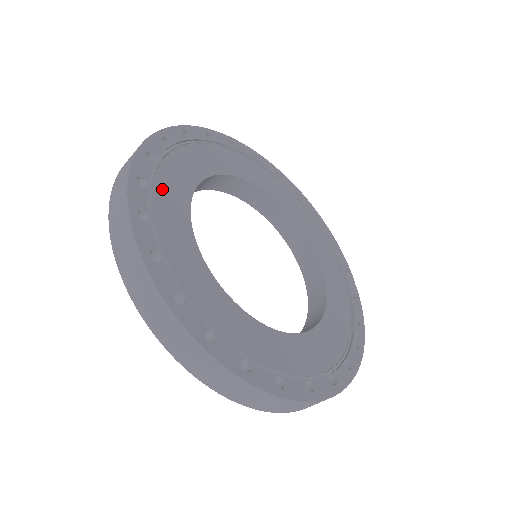
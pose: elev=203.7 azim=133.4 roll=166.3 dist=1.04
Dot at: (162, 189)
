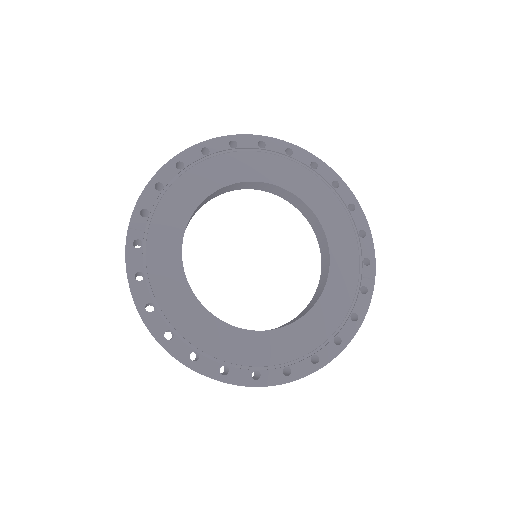
Dot at: (163, 215)
